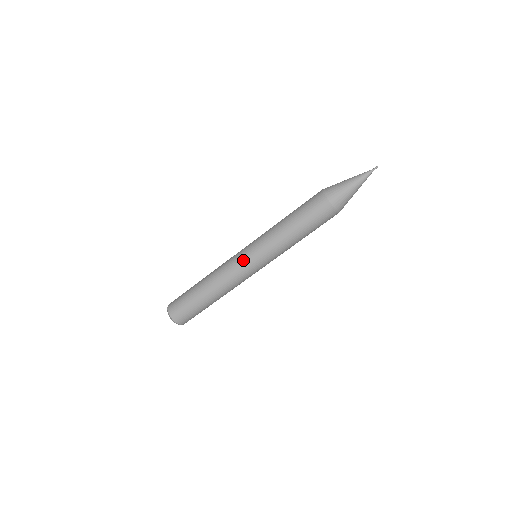
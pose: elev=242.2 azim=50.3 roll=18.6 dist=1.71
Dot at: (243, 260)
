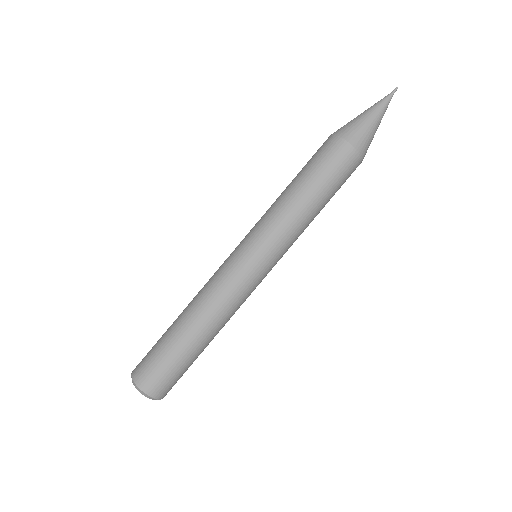
Dot at: (250, 270)
